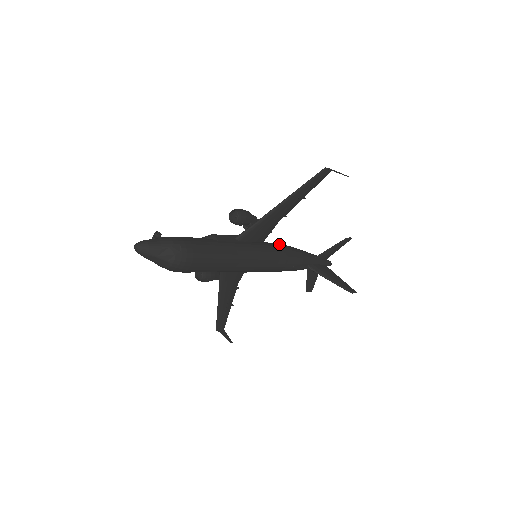
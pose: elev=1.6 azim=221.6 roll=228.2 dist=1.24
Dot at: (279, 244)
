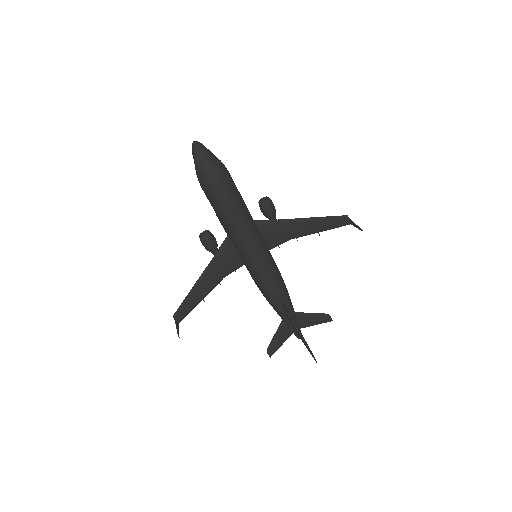
Dot at: occluded
